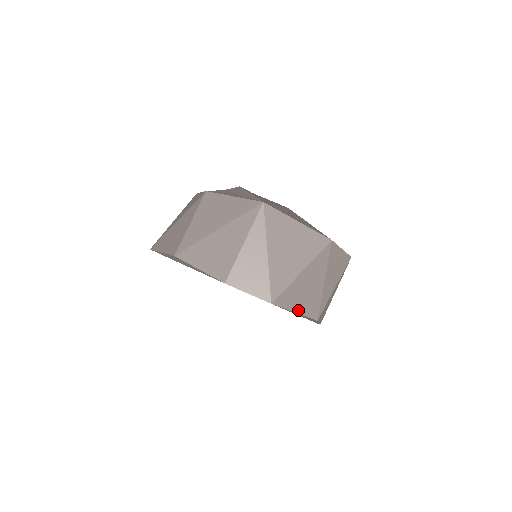
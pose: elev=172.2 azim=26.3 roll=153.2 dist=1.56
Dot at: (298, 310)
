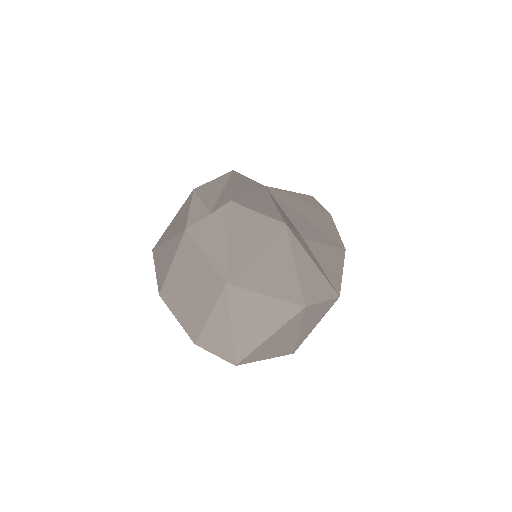
Dot at: (268, 357)
